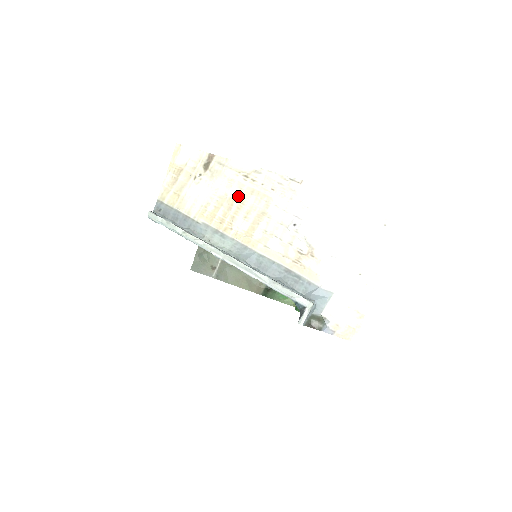
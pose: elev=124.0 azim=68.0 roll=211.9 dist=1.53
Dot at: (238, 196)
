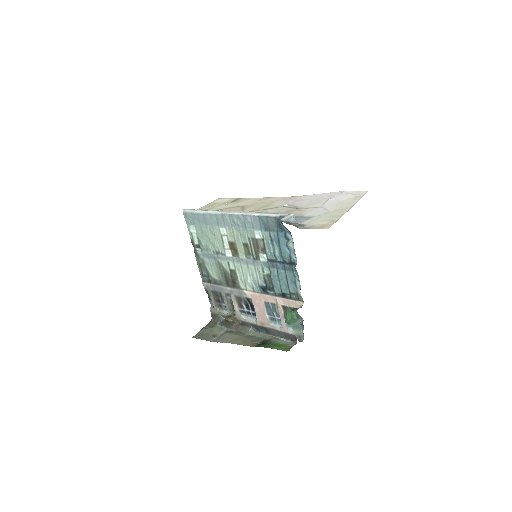
Dot at: (251, 204)
